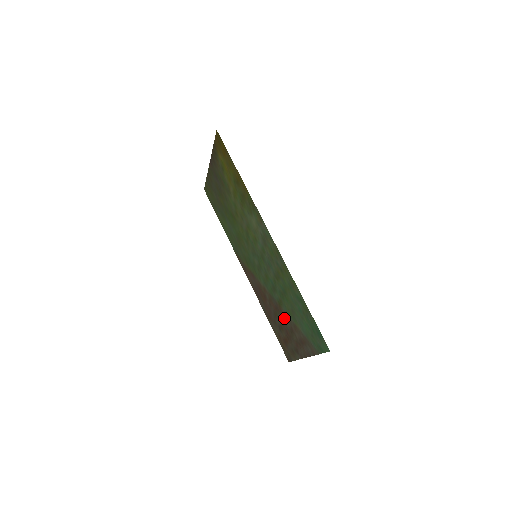
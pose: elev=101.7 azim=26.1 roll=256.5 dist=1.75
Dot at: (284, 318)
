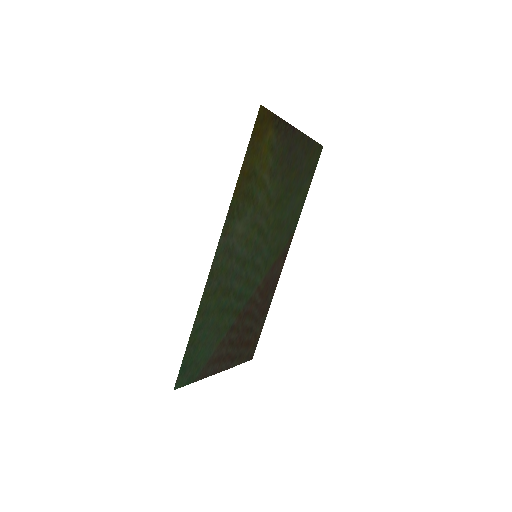
Dot at: (238, 327)
